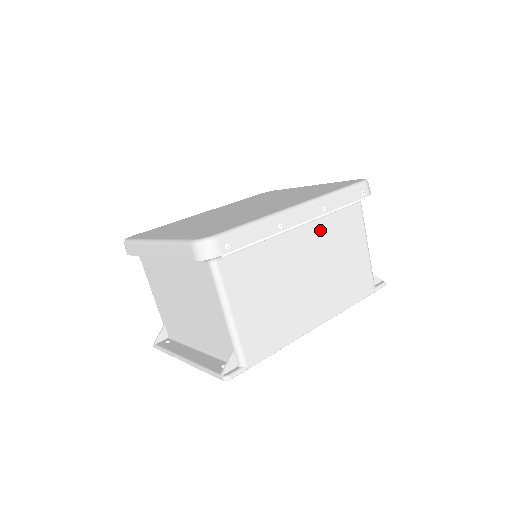
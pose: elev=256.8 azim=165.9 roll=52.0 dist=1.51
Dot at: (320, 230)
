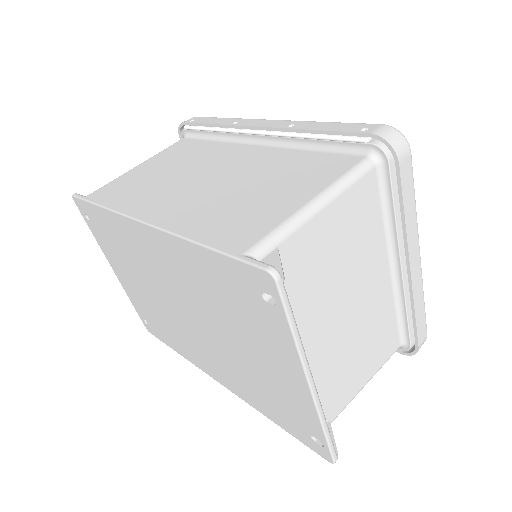
Dot at: (274, 156)
